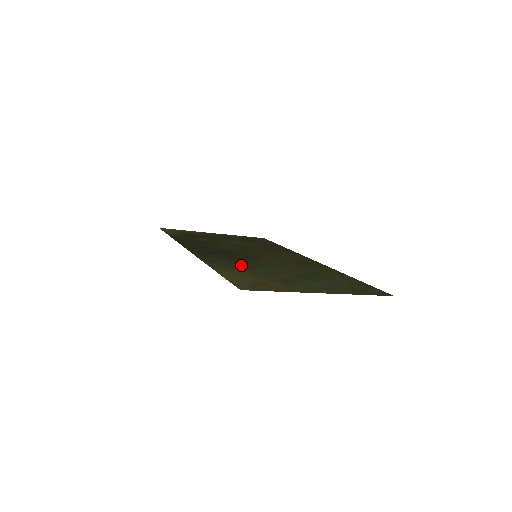
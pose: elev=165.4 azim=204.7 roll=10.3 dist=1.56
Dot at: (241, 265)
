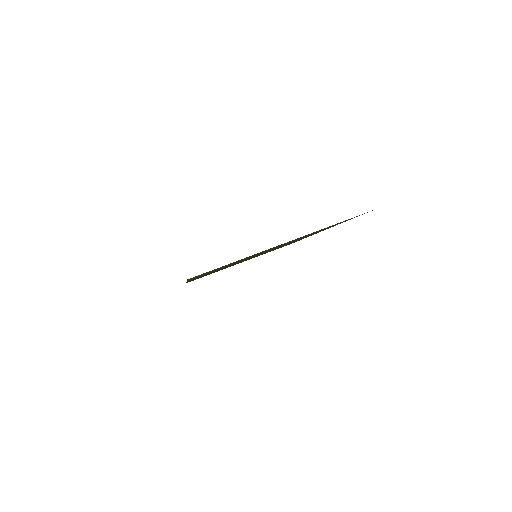
Dot at: occluded
